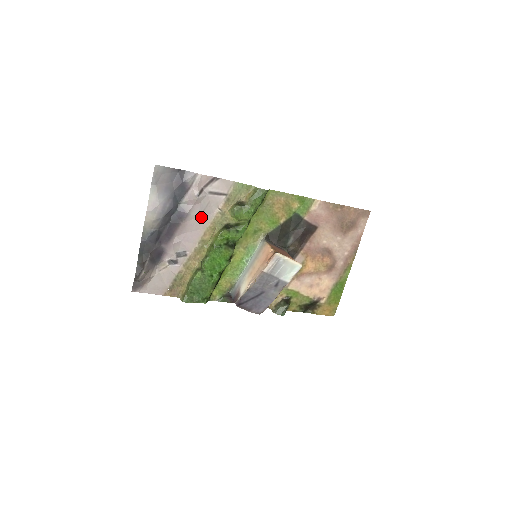
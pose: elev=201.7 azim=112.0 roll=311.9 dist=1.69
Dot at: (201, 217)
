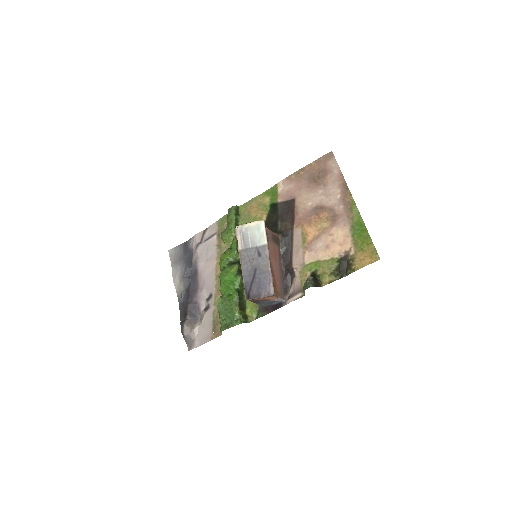
Dot at: (208, 261)
